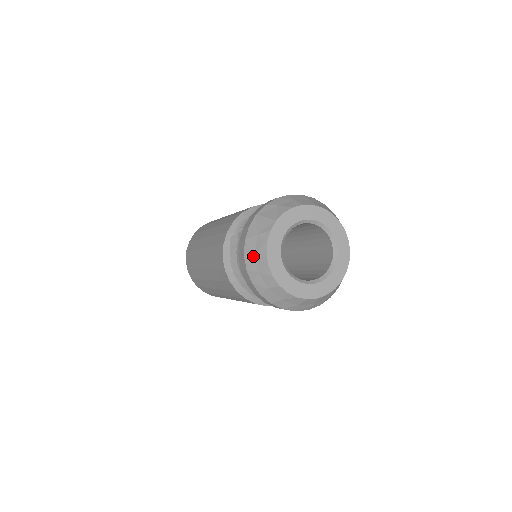
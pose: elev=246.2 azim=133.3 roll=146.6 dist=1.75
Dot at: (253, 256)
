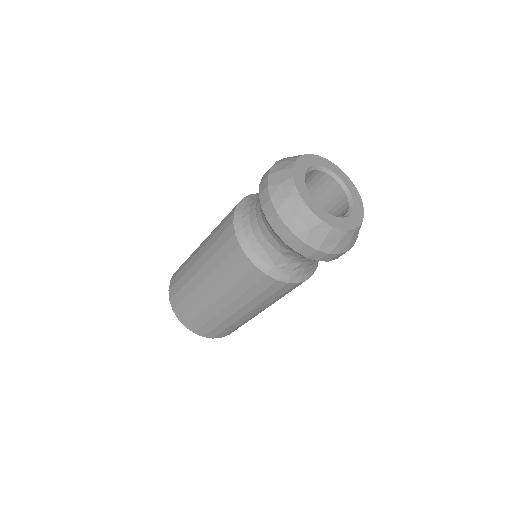
Dot at: (292, 157)
